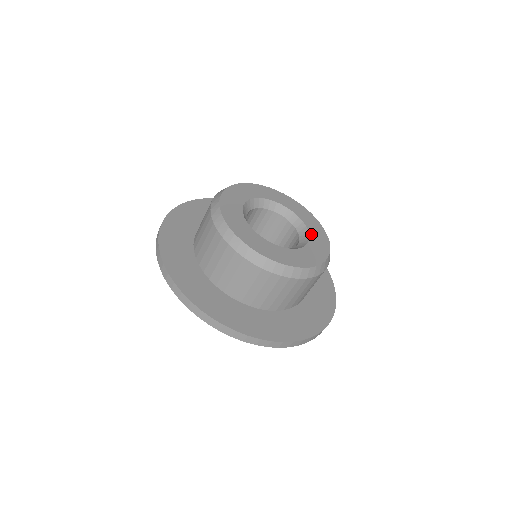
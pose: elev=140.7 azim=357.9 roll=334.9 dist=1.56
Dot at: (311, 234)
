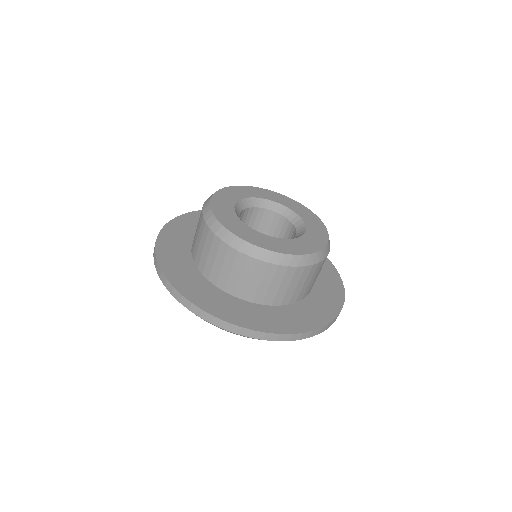
Dot at: (291, 240)
